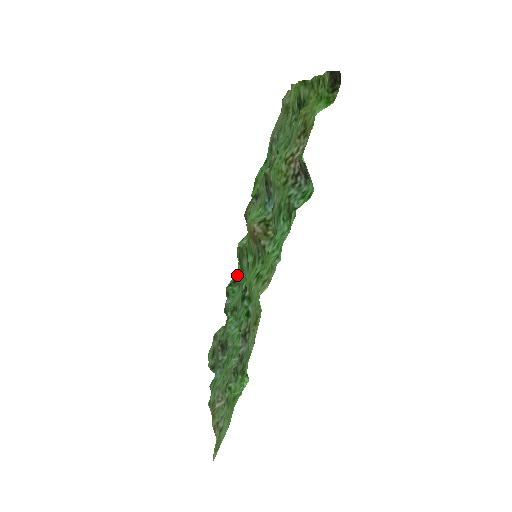
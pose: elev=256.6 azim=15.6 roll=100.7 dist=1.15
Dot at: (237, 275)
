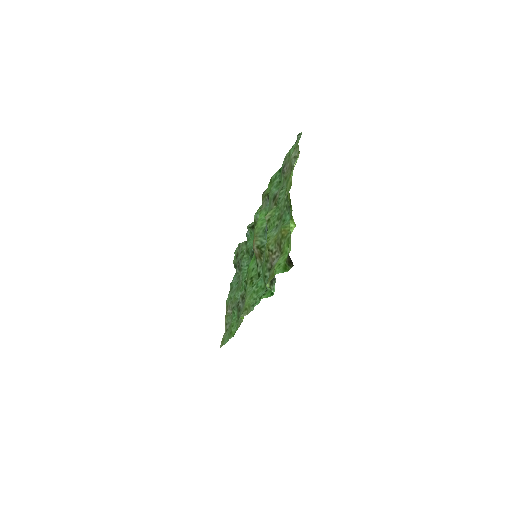
Dot at: occluded
